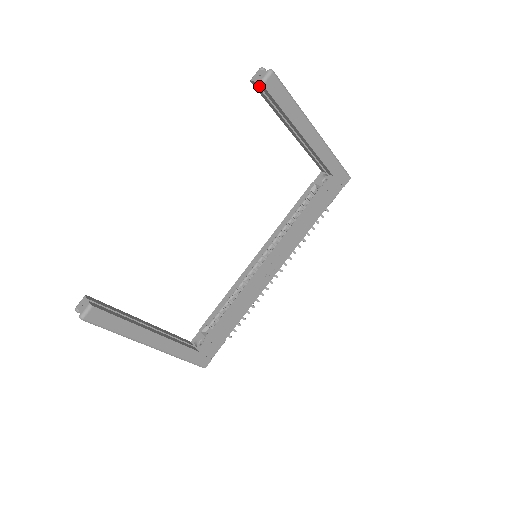
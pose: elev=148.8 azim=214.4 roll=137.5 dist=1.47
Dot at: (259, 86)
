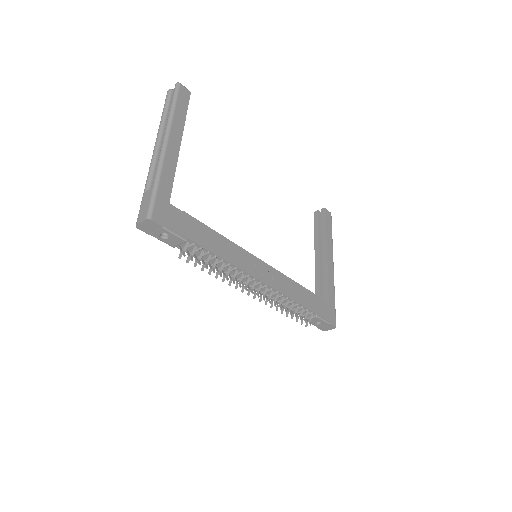
Dot at: (319, 215)
